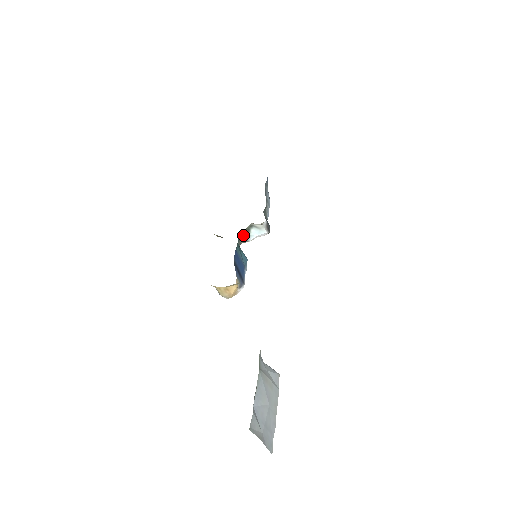
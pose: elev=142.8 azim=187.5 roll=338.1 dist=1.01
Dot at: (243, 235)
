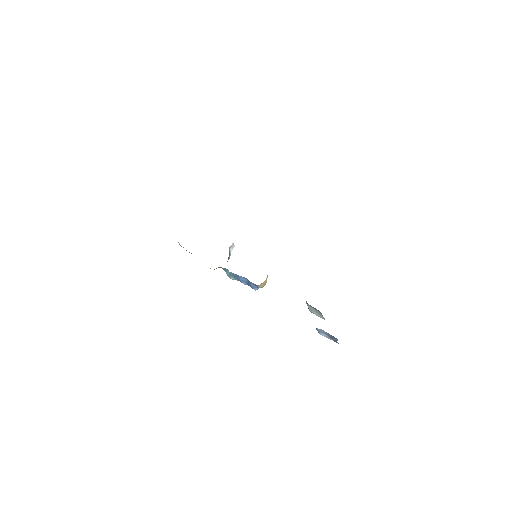
Dot at: occluded
